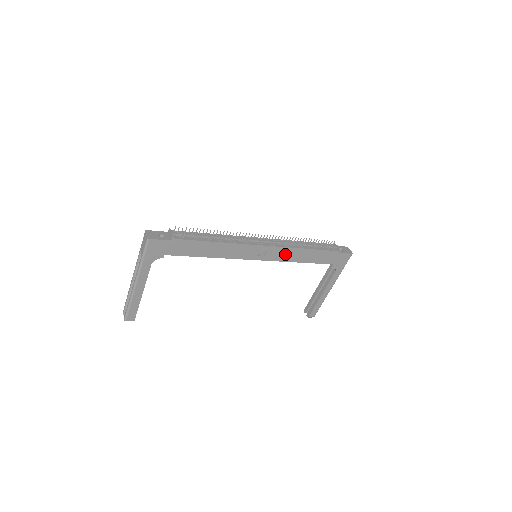
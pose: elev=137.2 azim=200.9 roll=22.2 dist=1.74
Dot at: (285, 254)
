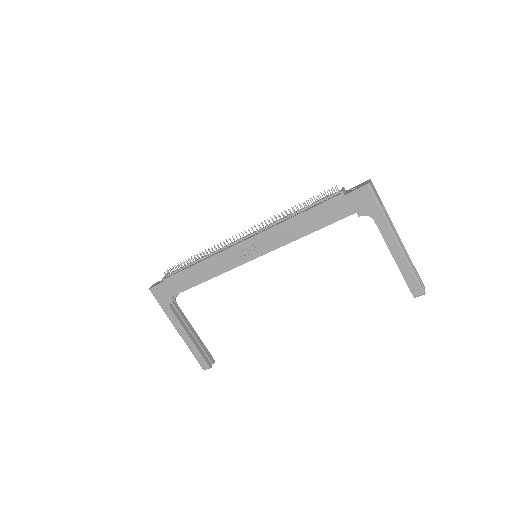
Dot at: (276, 237)
